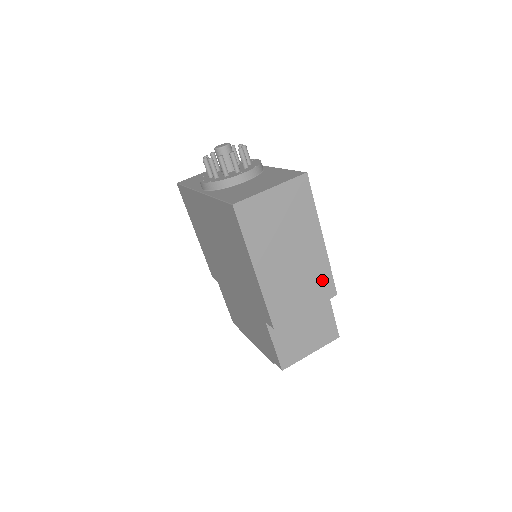
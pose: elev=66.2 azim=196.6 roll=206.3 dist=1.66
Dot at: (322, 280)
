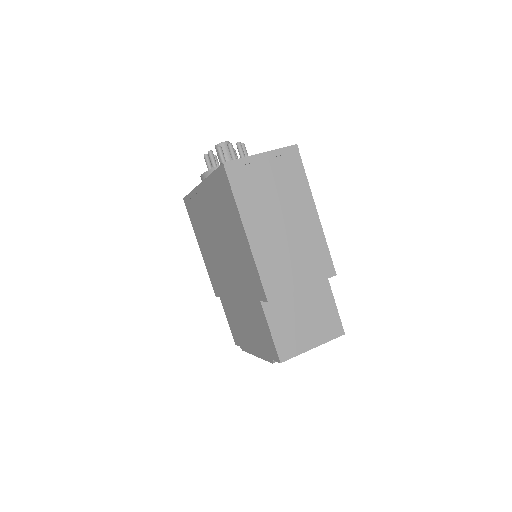
Dot at: (318, 256)
